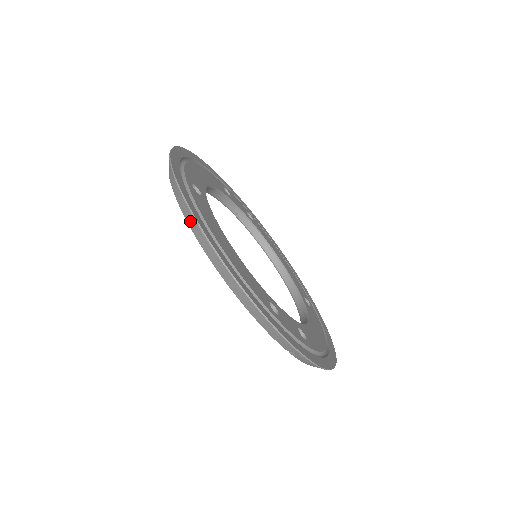
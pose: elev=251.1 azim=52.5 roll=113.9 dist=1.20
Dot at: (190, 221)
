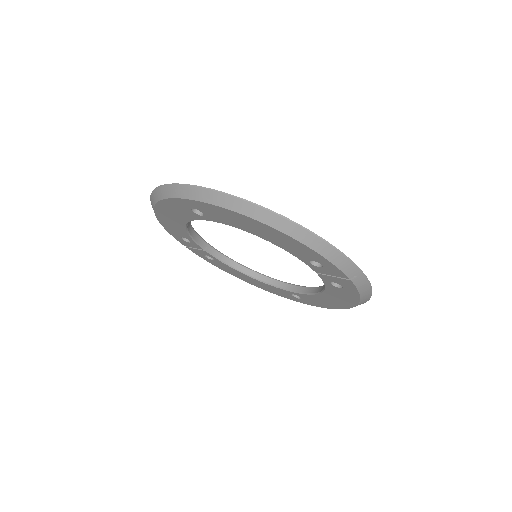
Dot at: (234, 205)
